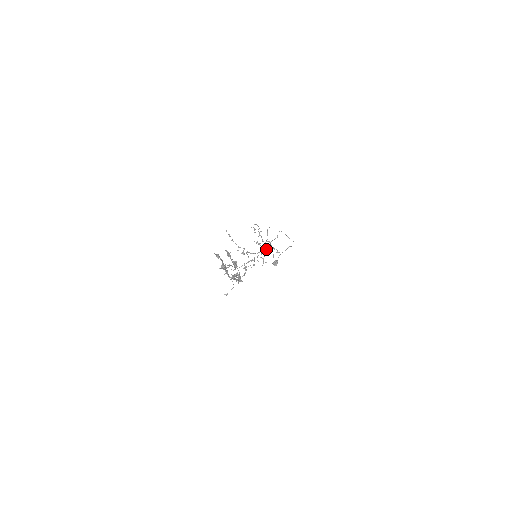
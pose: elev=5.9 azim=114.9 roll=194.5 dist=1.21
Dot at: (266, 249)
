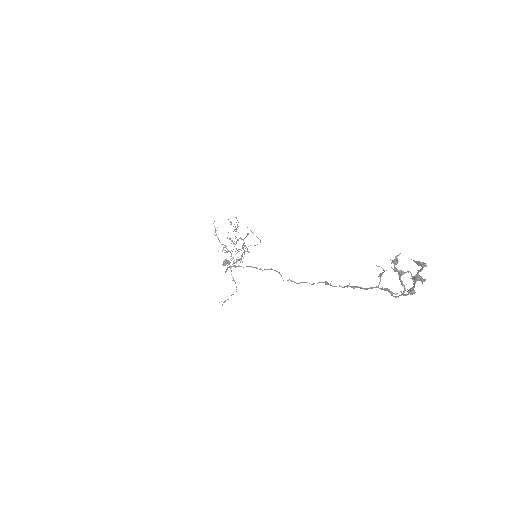
Dot at: occluded
